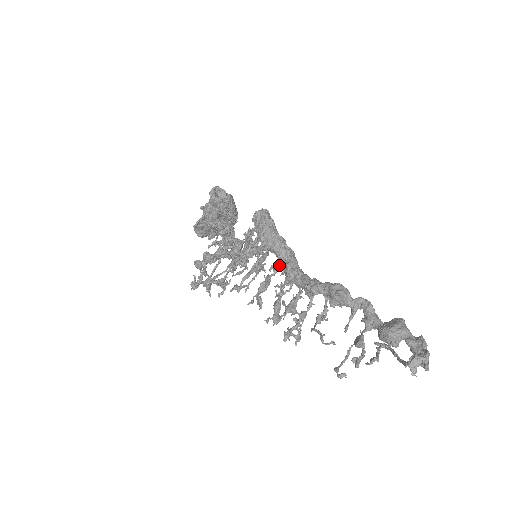
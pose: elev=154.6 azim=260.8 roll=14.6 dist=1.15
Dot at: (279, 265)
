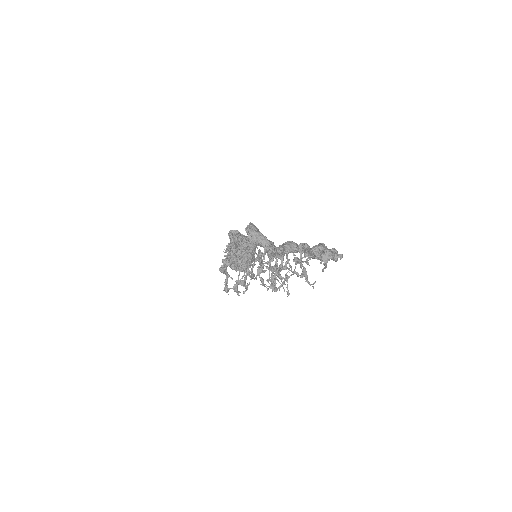
Dot at: (265, 252)
